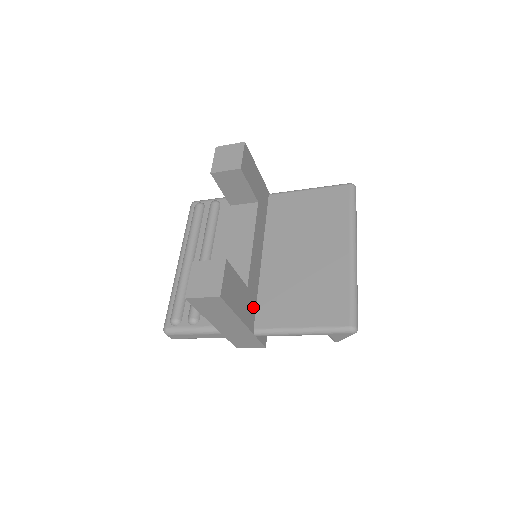
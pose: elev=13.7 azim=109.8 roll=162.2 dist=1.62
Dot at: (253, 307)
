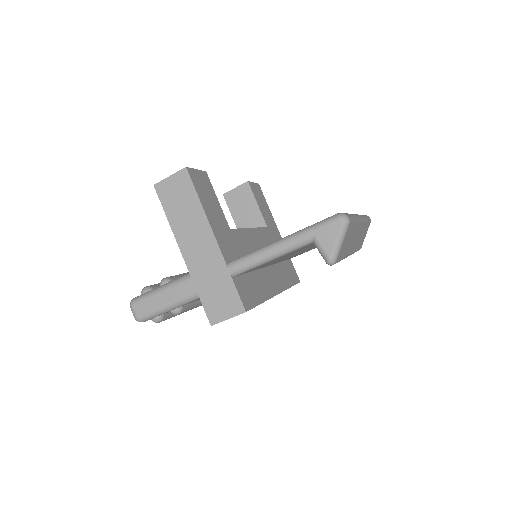
Dot at: (234, 253)
